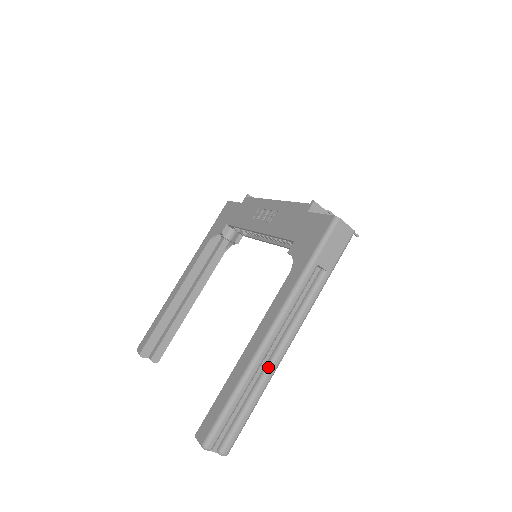
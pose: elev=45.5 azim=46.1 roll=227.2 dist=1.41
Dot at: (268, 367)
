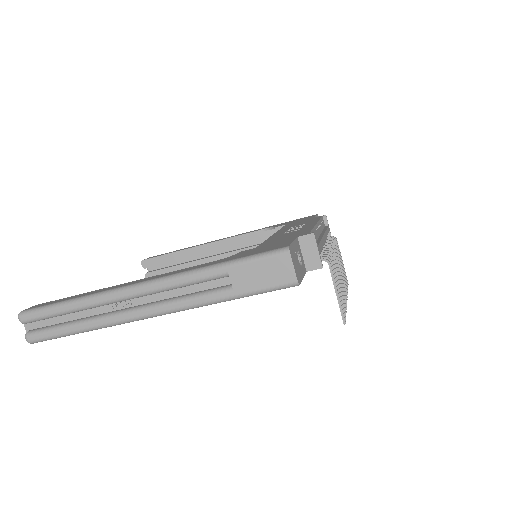
Dot at: (113, 313)
